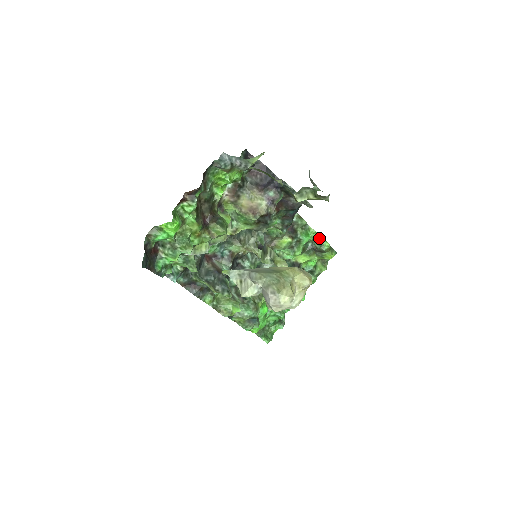
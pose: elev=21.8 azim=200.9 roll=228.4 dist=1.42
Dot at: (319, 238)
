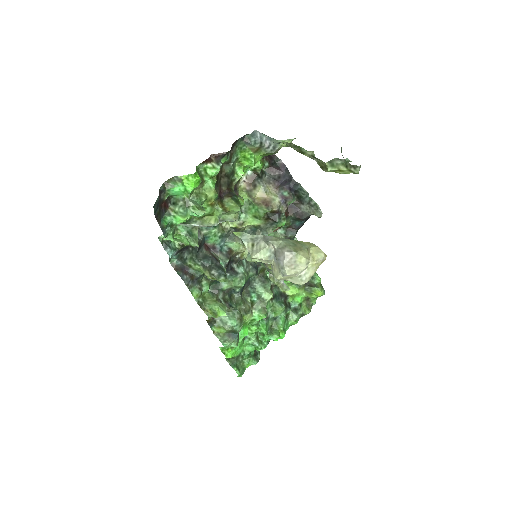
Dot at: occluded
